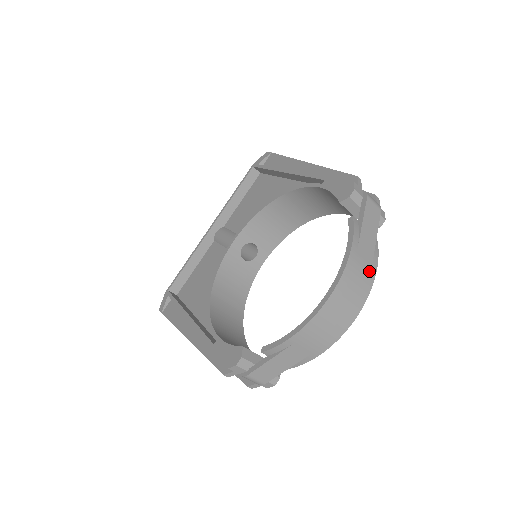
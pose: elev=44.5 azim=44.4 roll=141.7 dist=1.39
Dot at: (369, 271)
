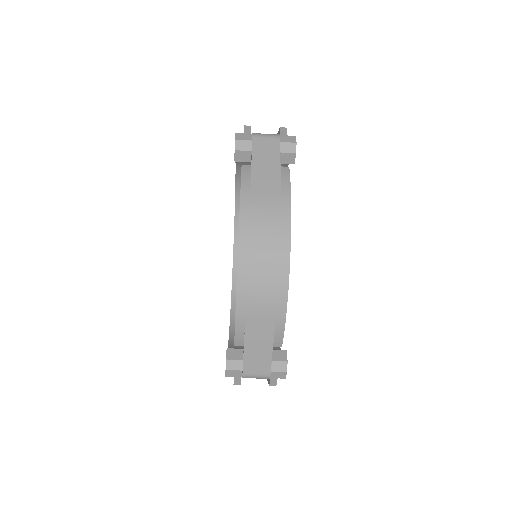
Dot at: (278, 205)
